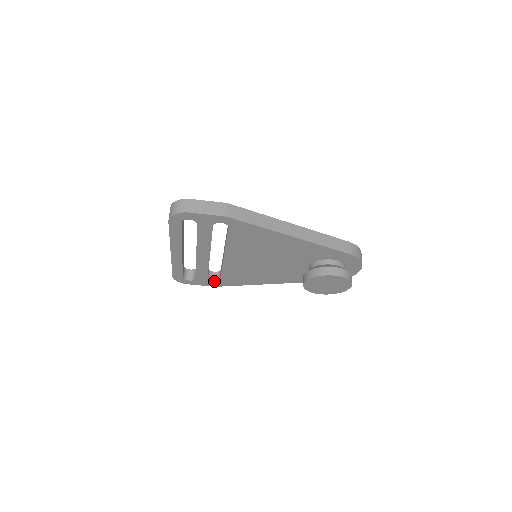
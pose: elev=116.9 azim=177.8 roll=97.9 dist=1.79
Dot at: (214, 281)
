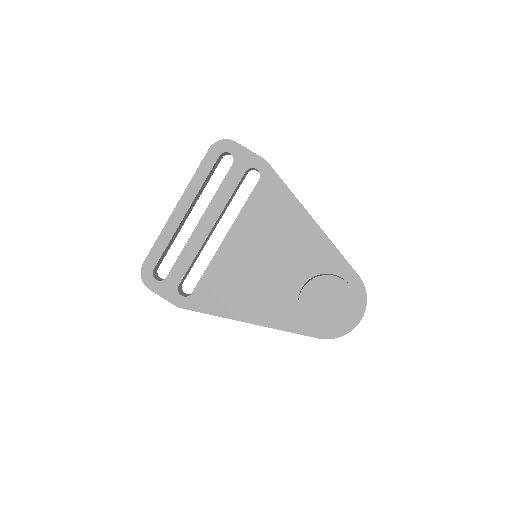
Dot at: (183, 295)
